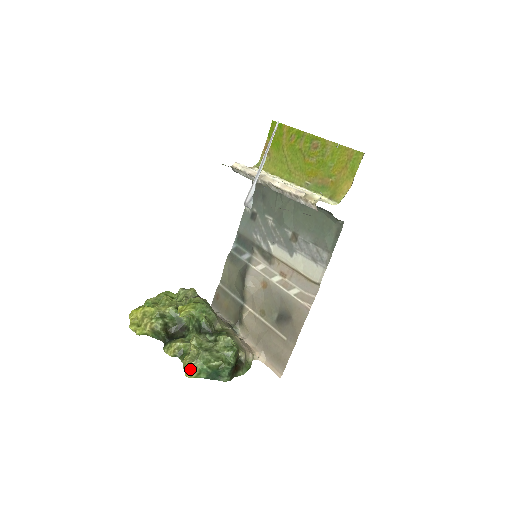
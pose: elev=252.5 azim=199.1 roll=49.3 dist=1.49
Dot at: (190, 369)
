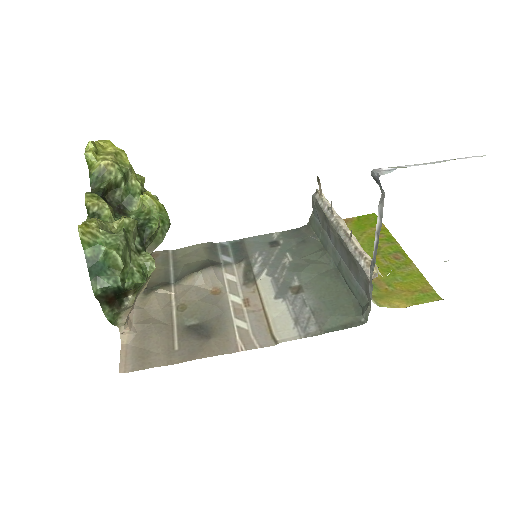
Dot at: (90, 229)
